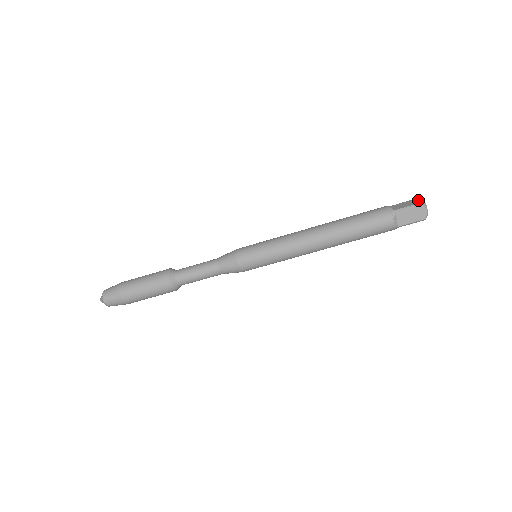
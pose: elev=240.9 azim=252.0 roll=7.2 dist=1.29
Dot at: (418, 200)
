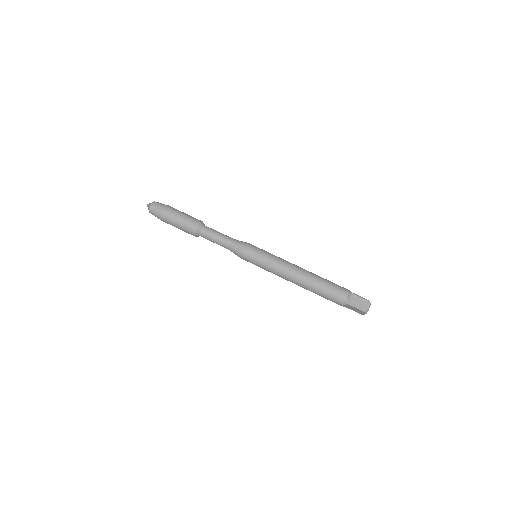
Dot at: occluded
